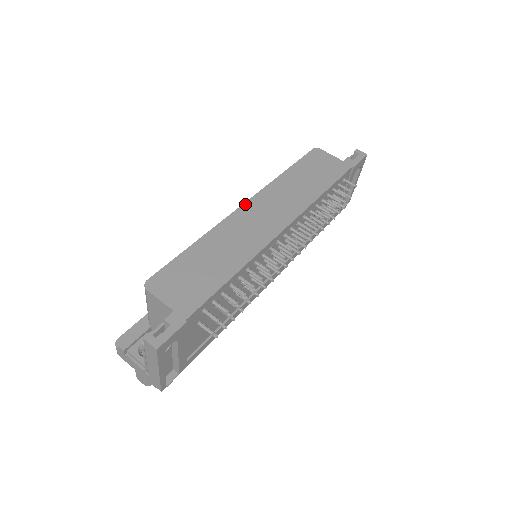
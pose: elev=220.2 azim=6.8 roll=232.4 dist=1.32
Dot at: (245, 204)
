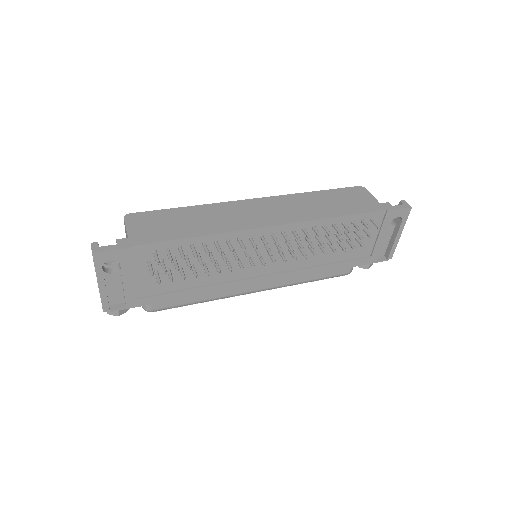
Dot at: (255, 199)
